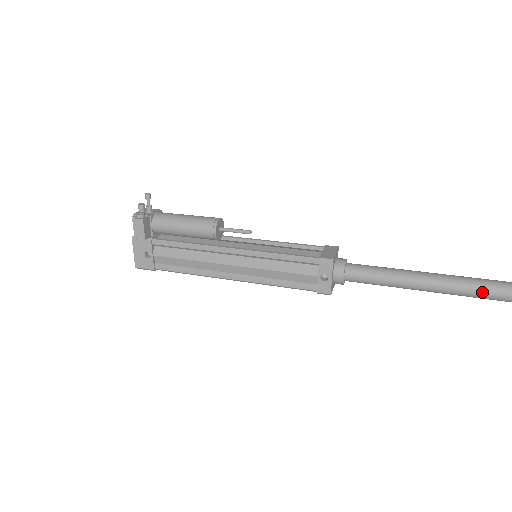
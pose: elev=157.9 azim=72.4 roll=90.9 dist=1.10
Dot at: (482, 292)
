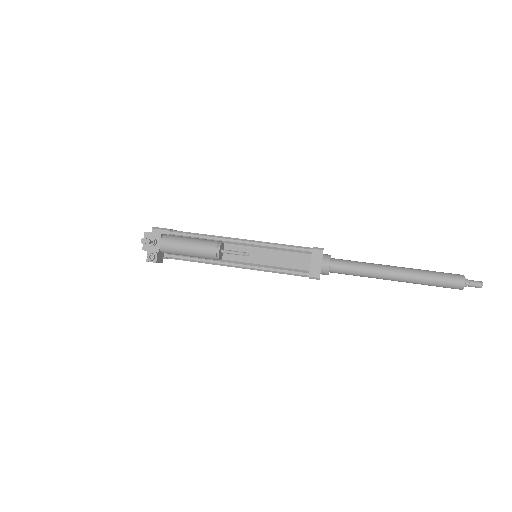
Dot at: occluded
